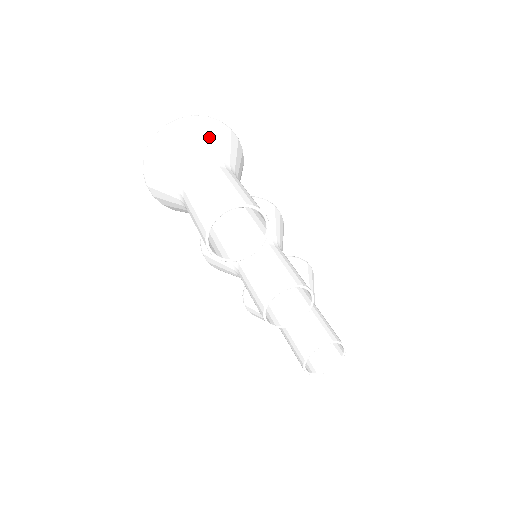
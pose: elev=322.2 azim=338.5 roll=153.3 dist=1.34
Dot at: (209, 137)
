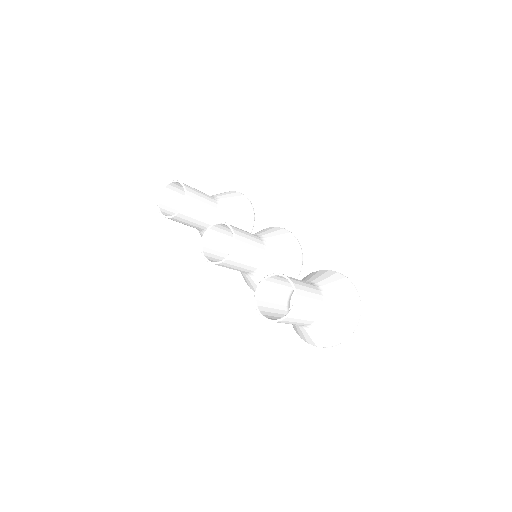
Dot at: occluded
